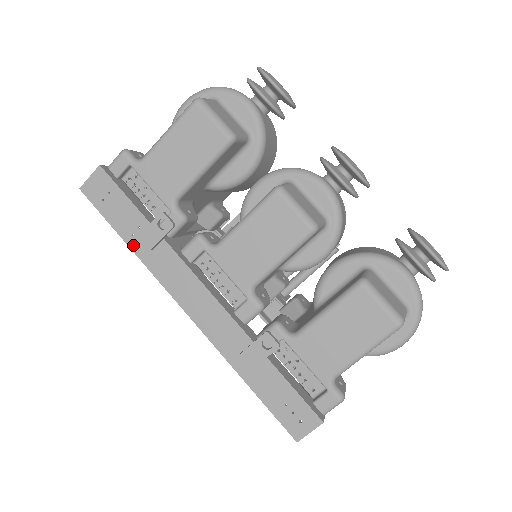
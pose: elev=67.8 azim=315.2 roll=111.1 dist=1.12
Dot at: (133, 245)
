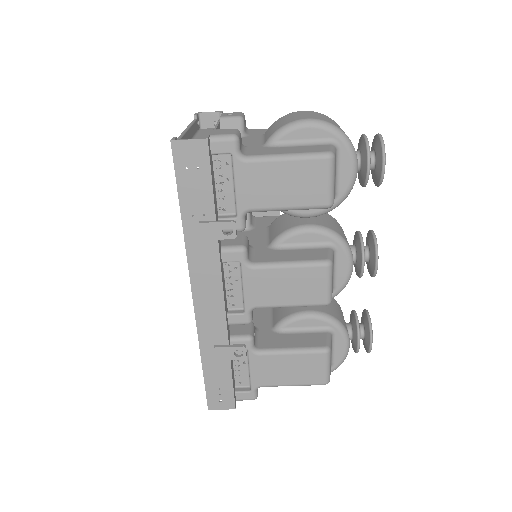
Dot at: (187, 223)
